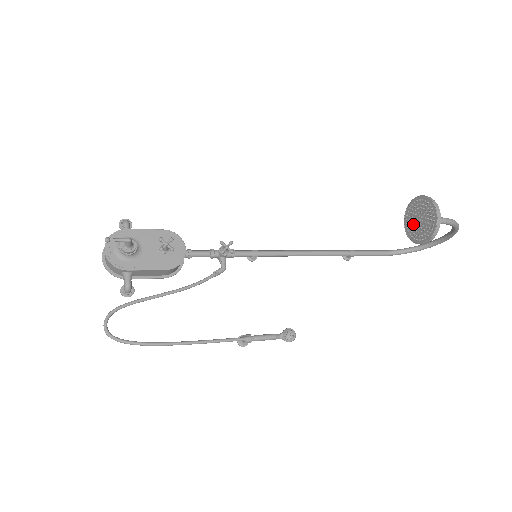
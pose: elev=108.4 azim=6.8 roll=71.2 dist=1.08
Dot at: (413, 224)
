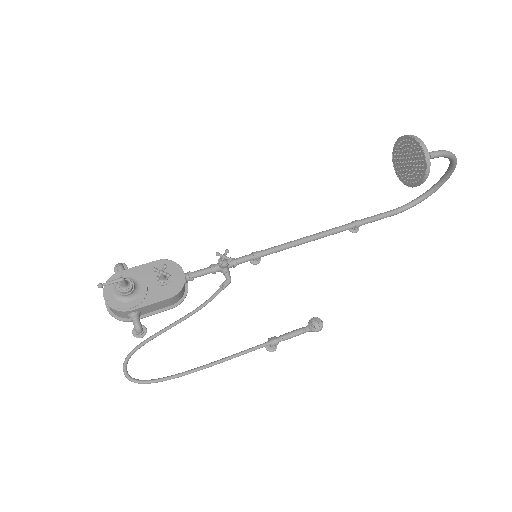
Dot at: (404, 169)
